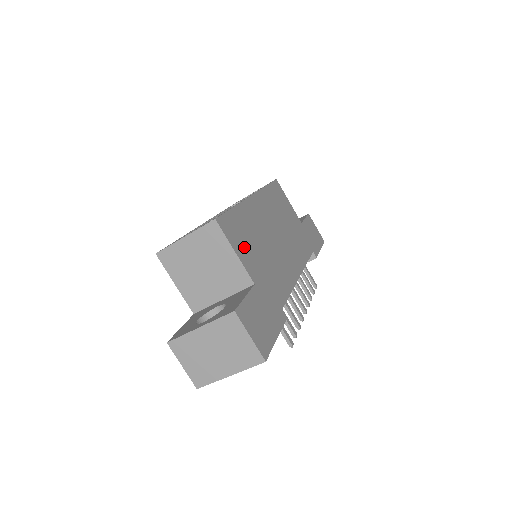
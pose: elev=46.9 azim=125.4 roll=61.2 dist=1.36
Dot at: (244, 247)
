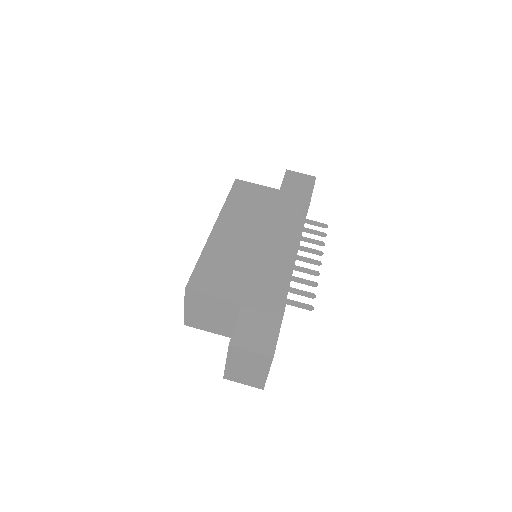
Dot at: (221, 283)
